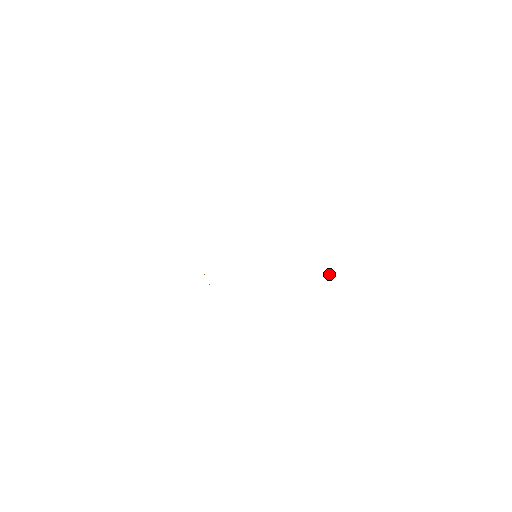
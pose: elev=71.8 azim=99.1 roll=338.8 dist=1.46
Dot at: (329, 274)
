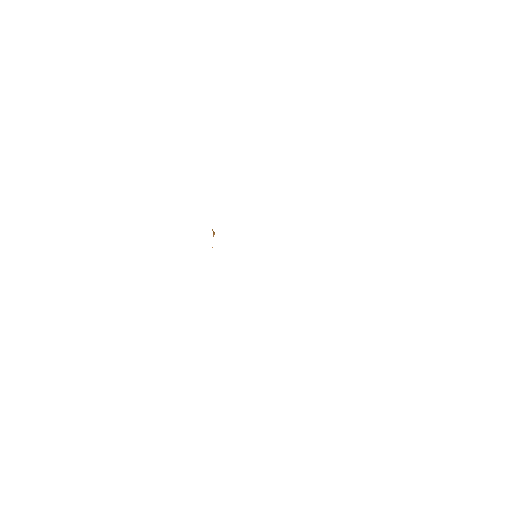
Dot at: occluded
